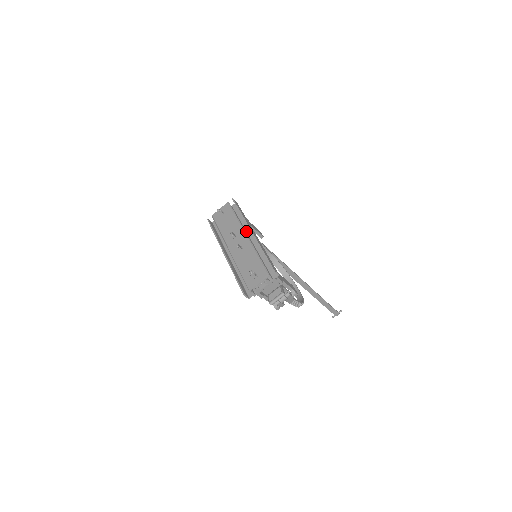
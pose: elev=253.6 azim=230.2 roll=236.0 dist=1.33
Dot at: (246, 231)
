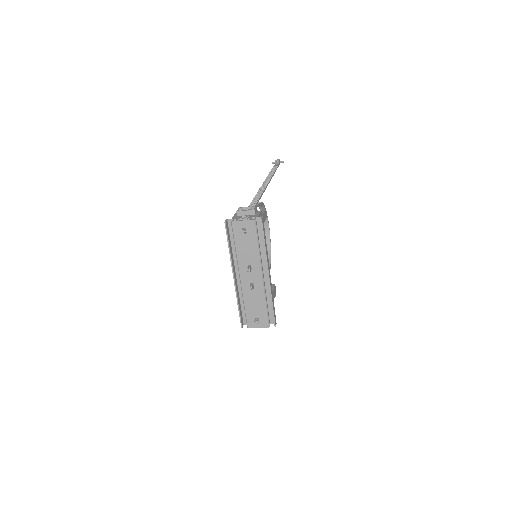
Dot at: (262, 261)
